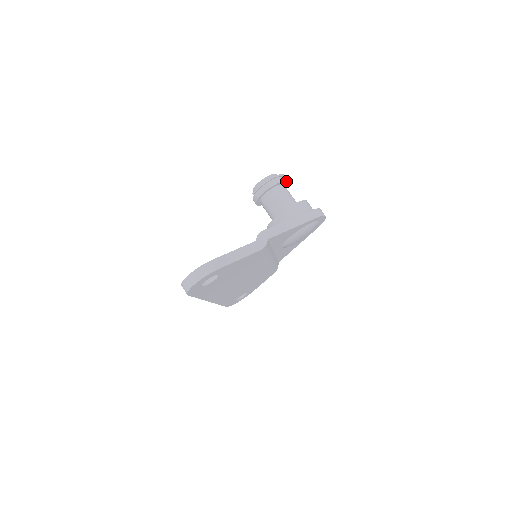
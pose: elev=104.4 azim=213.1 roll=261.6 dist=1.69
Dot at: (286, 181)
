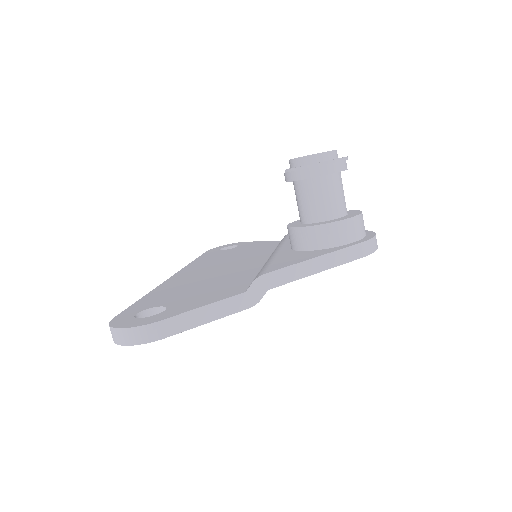
Dot at: (345, 169)
